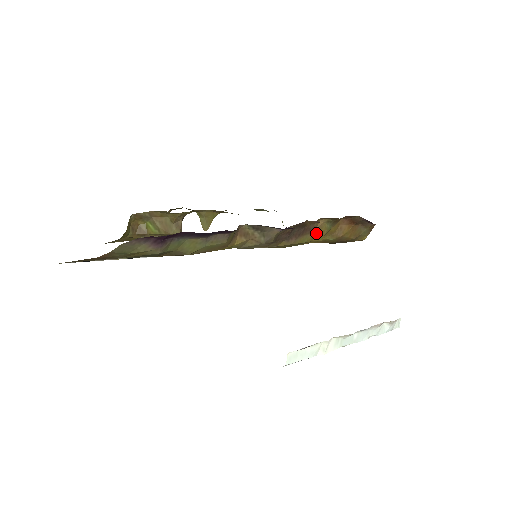
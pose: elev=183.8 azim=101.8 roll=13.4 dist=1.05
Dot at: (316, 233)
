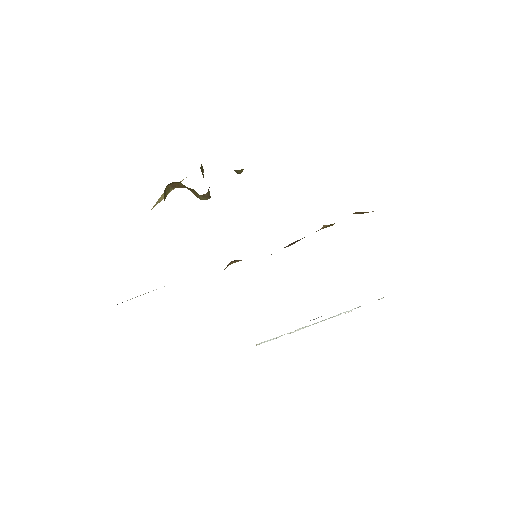
Dot at: (322, 228)
